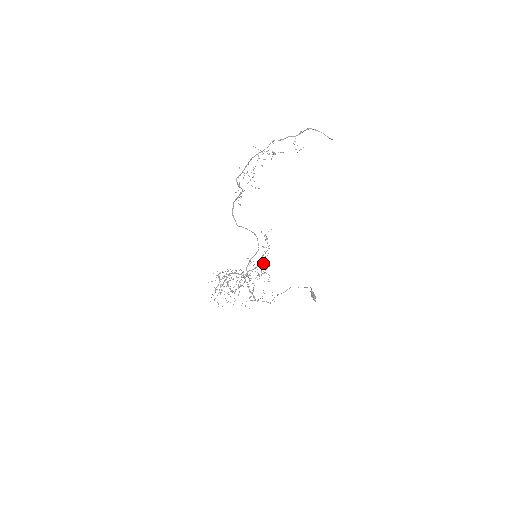
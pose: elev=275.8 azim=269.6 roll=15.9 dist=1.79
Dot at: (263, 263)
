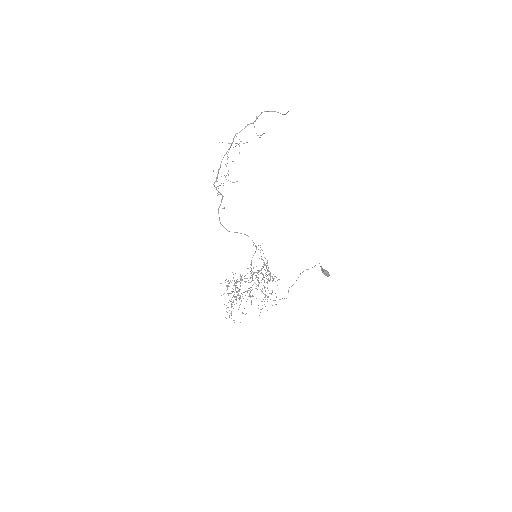
Dot at: occluded
